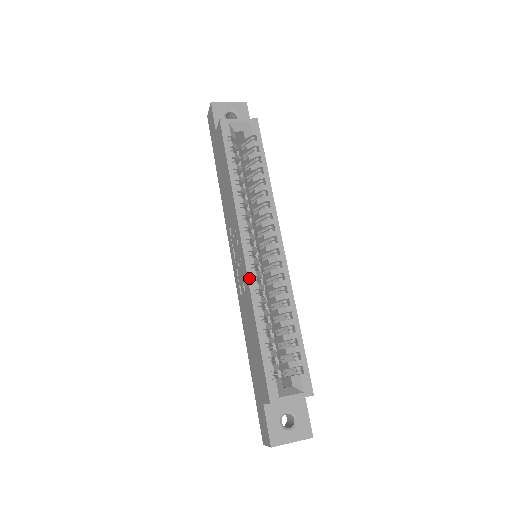
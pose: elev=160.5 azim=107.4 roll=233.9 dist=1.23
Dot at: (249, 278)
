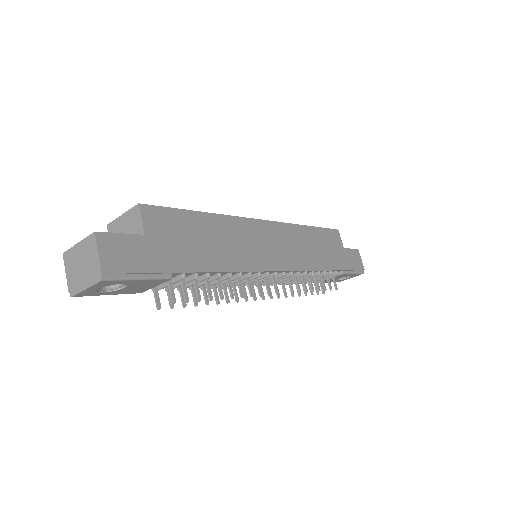
Dot at: occluded
